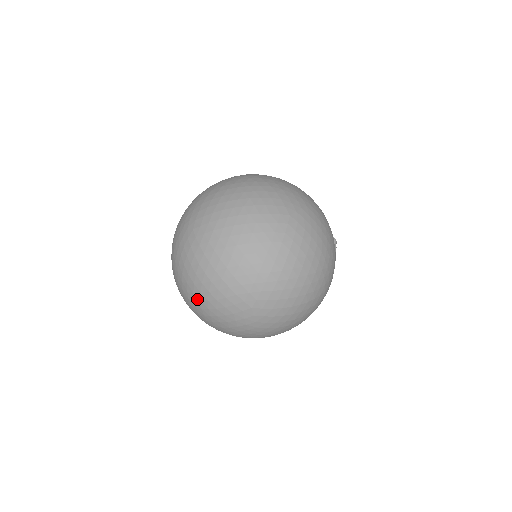
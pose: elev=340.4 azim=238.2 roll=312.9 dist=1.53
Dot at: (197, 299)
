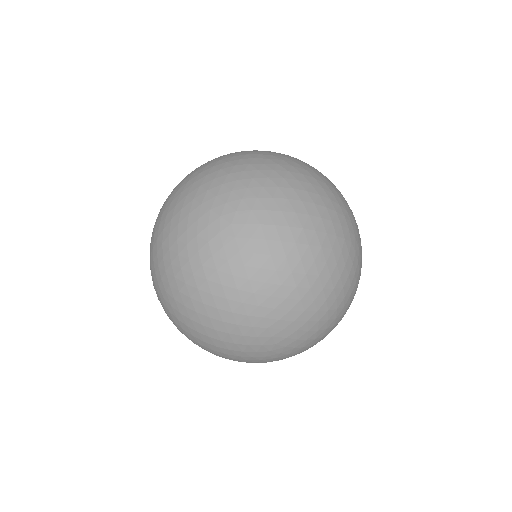
Dot at: (305, 291)
